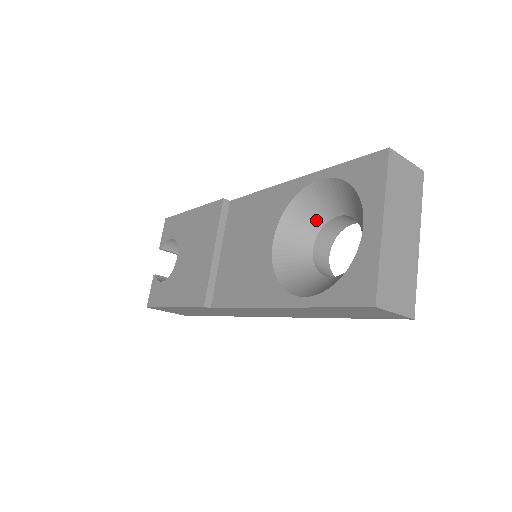
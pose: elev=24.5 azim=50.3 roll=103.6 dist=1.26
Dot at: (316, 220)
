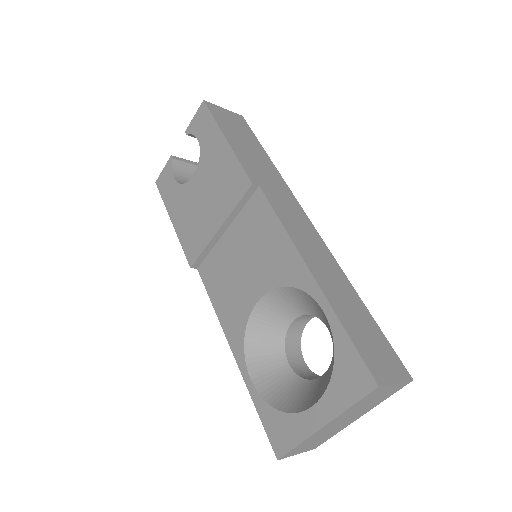
Dot at: (309, 309)
